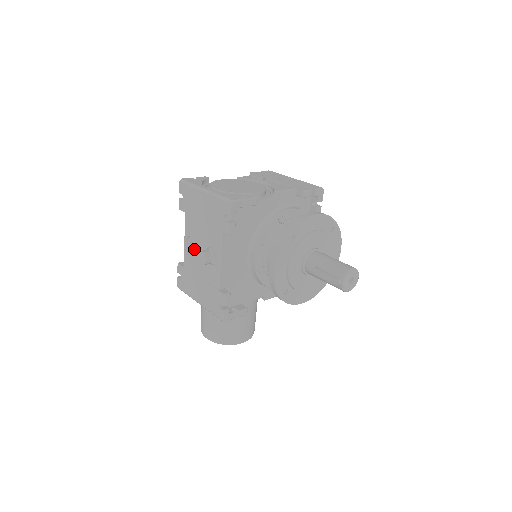
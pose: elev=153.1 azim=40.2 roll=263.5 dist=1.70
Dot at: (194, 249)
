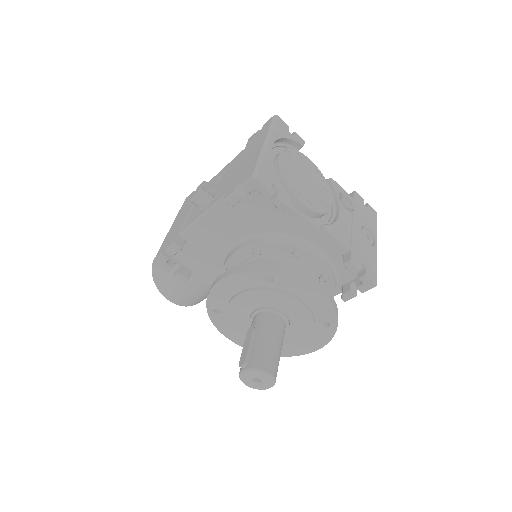
Dot at: (214, 183)
